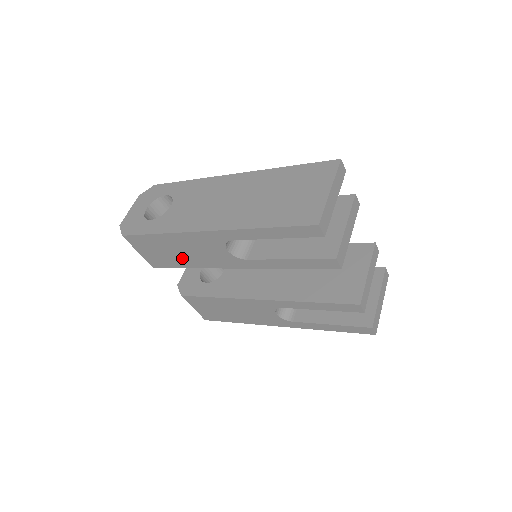
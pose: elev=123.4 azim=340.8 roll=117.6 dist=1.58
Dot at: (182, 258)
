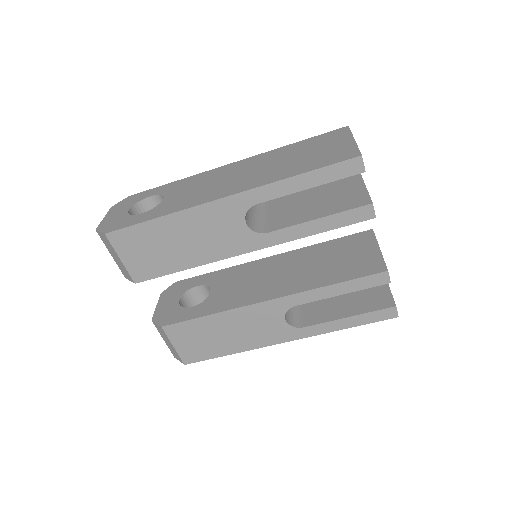
Dot at: (181, 253)
